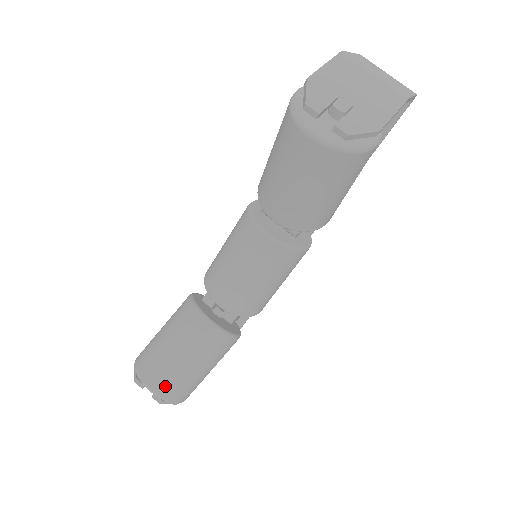
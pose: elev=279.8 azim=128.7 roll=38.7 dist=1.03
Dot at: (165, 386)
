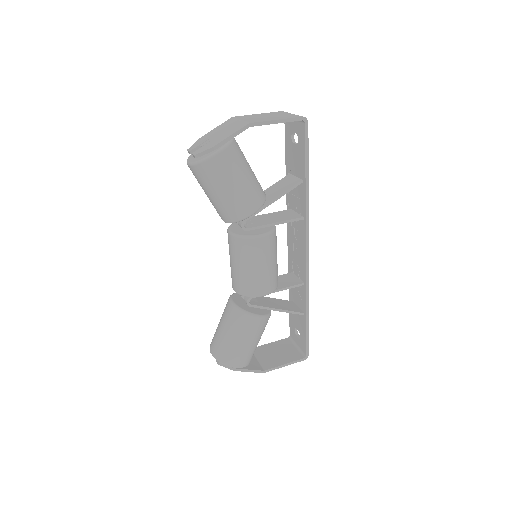
Dot at: (216, 349)
